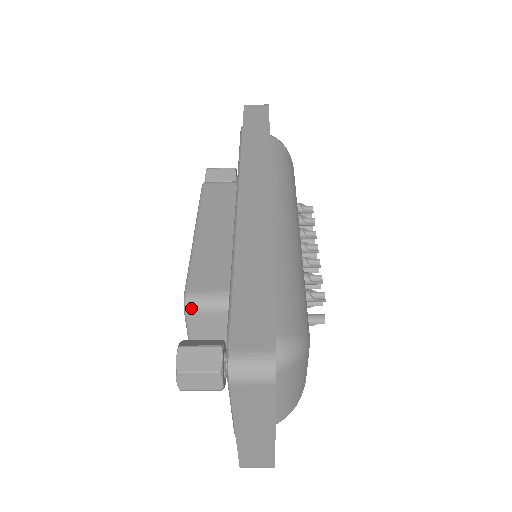
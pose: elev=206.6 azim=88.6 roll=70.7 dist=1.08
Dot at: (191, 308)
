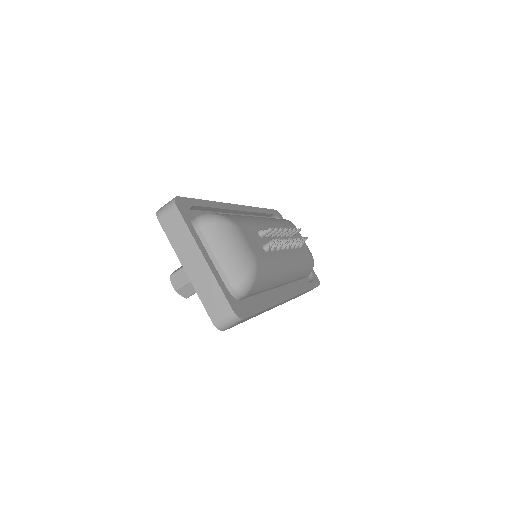
Dot at: occluded
